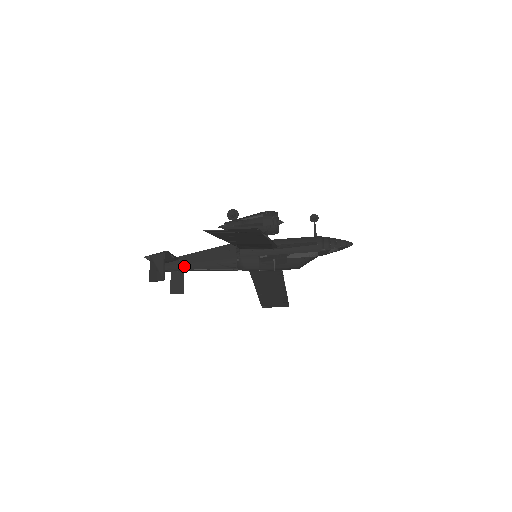
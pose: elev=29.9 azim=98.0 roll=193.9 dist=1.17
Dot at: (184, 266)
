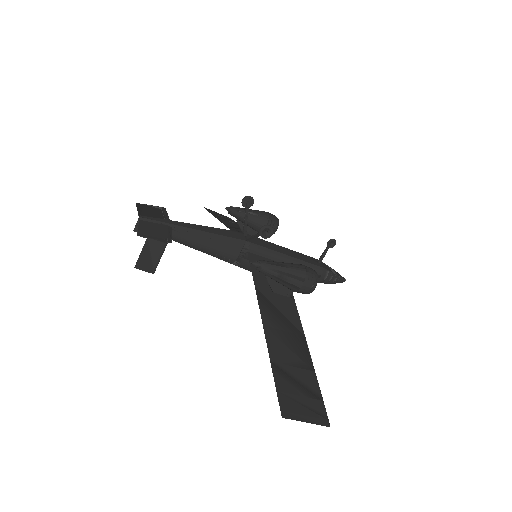
Dot at: (174, 238)
